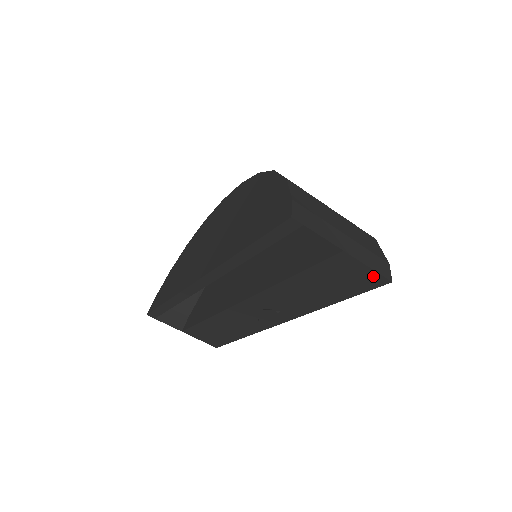
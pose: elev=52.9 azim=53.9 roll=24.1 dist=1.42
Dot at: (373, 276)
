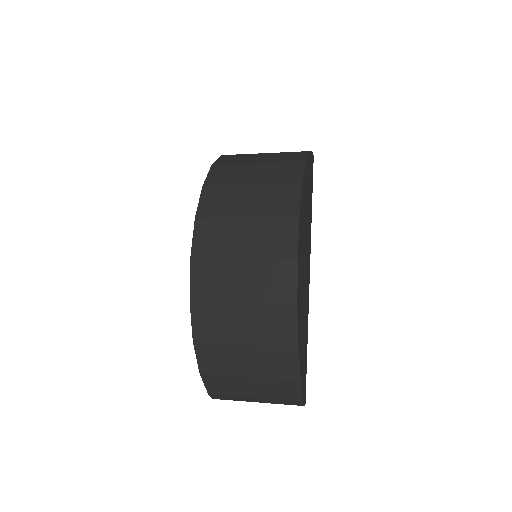
Dot at: occluded
